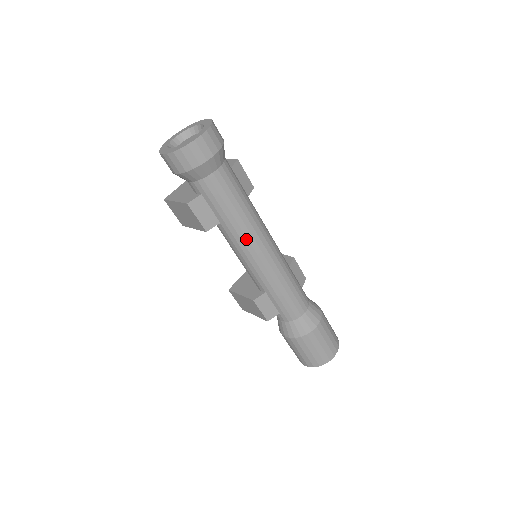
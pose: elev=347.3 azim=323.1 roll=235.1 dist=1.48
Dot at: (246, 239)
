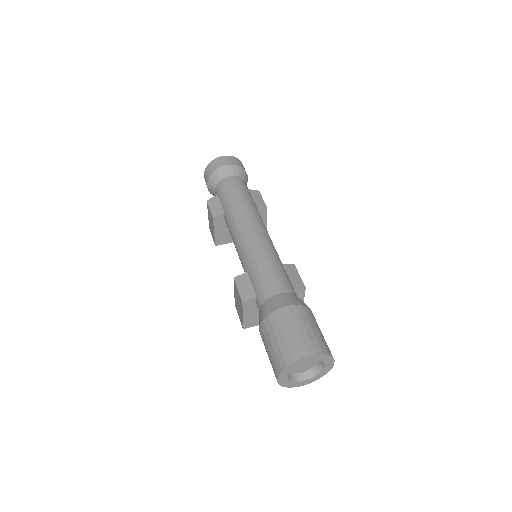
Dot at: (237, 219)
